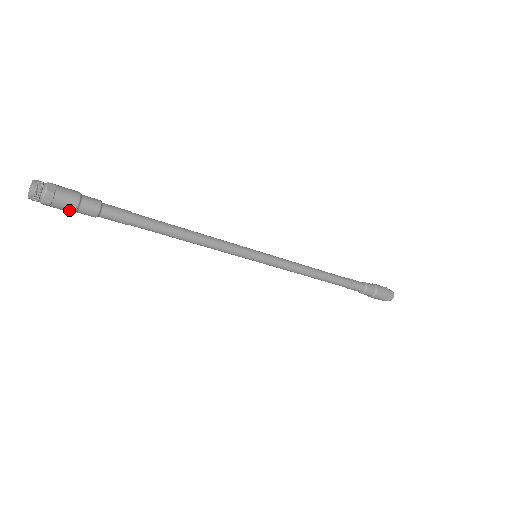
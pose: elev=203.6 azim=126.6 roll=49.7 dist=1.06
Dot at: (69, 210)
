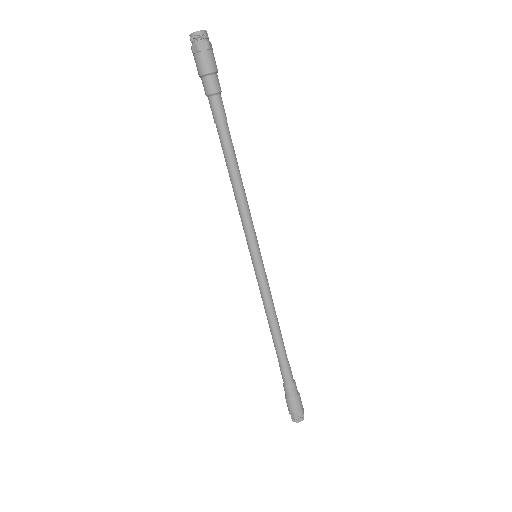
Dot at: (212, 66)
